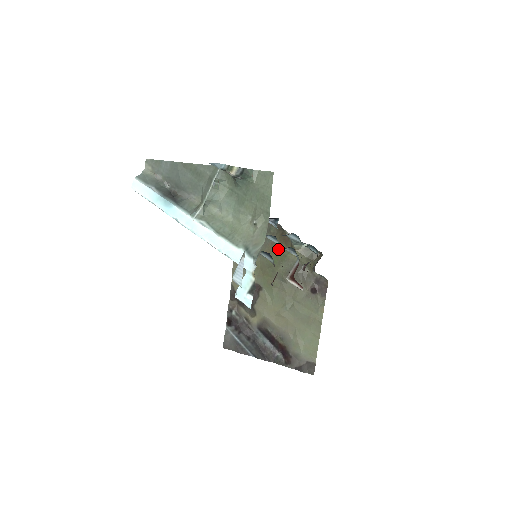
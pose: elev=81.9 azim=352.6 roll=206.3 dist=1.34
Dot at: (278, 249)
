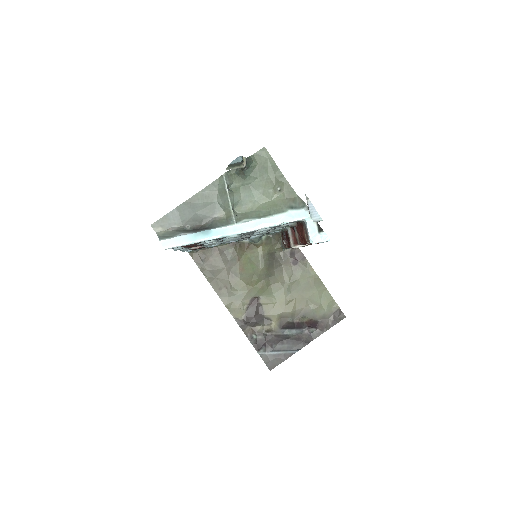
Dot at: (247, 258)
